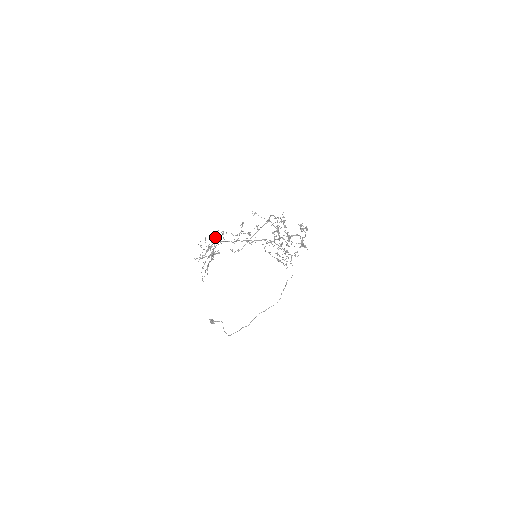
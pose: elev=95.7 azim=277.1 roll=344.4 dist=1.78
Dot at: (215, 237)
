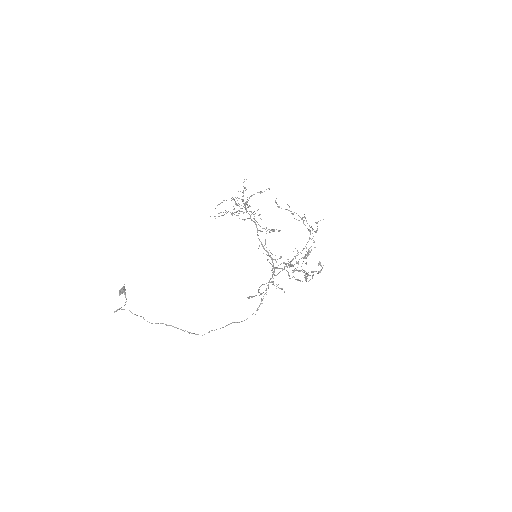
Dot at: (251, 211)
